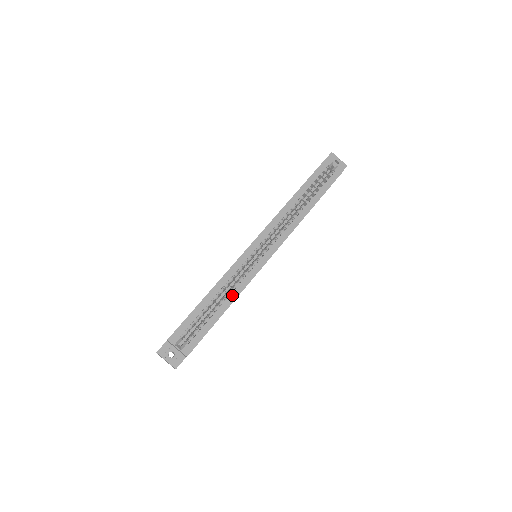
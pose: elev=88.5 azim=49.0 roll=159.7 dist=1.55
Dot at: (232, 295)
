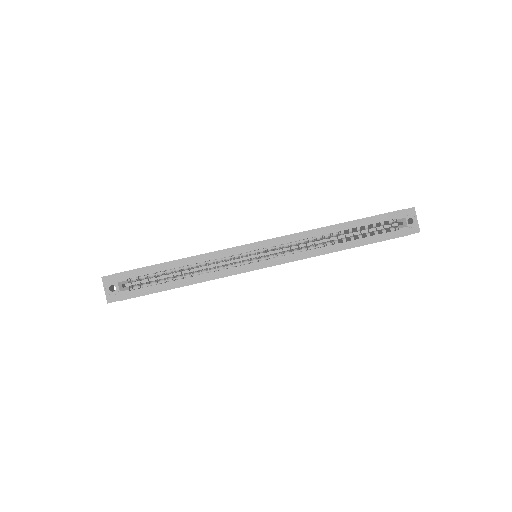
Dot at: (201, 276)
